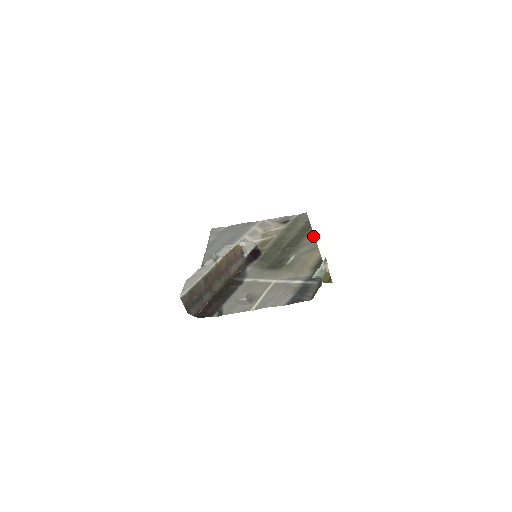
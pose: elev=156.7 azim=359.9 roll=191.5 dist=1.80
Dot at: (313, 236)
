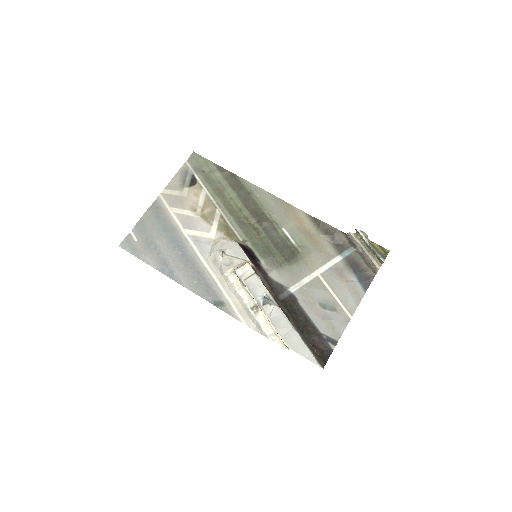
Dot at: (260, 189)
